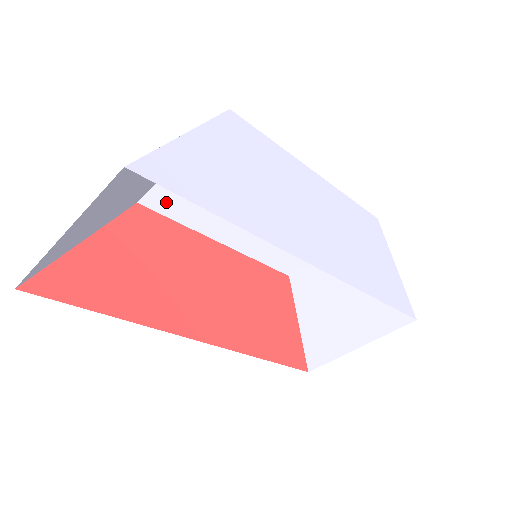
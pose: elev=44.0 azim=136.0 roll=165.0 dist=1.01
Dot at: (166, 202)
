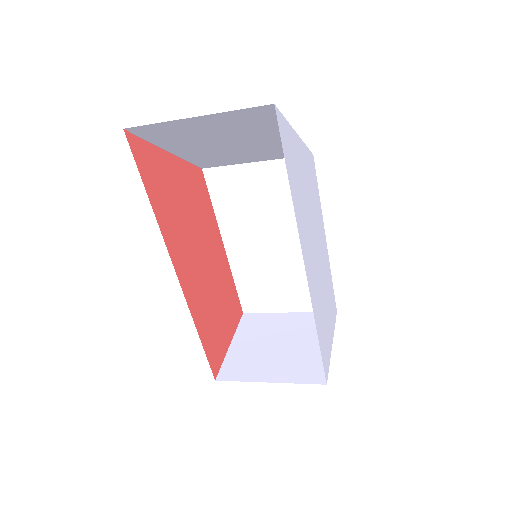
Dot at: (220, 184)
